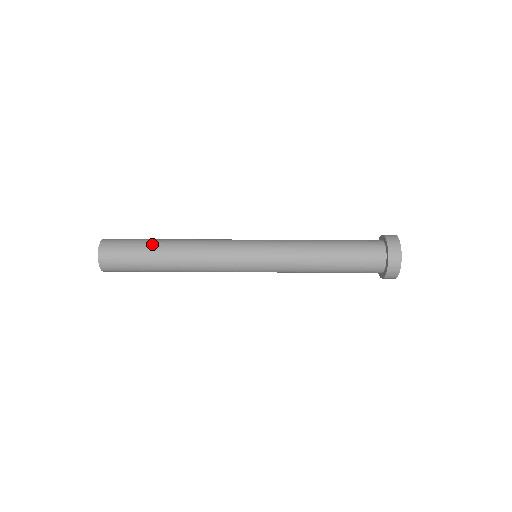
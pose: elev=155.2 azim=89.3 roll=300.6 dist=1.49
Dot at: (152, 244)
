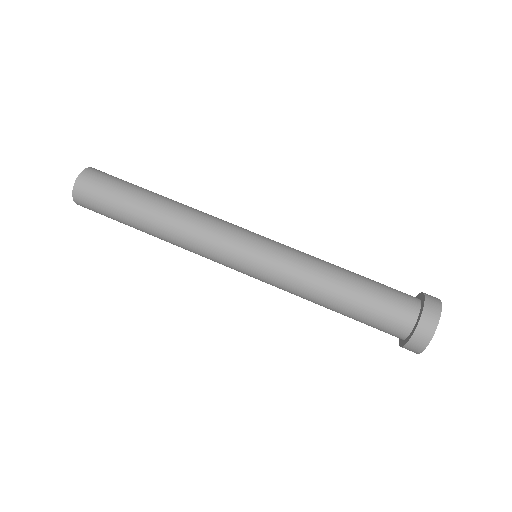
Dot at: (129, 221)
